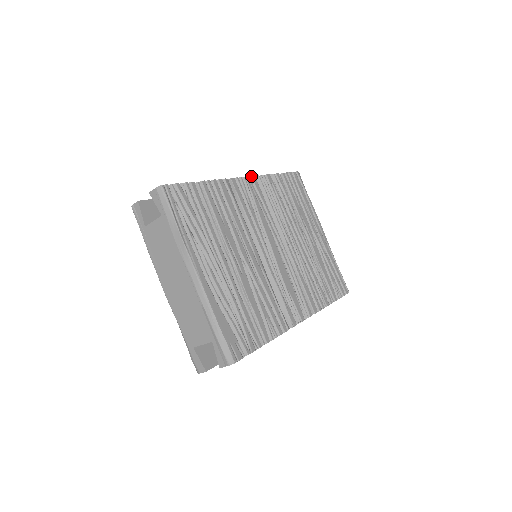
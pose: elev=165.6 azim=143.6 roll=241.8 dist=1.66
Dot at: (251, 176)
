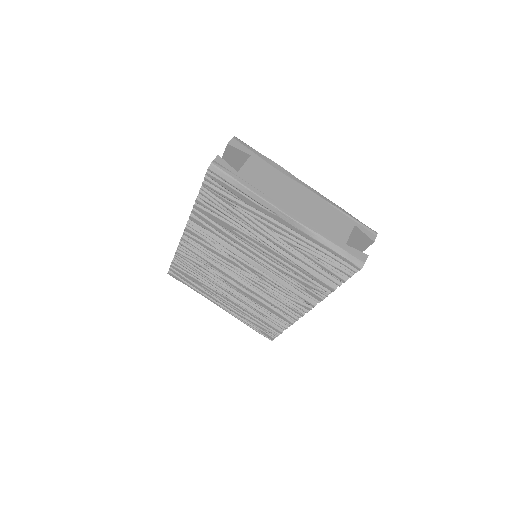
Dot at: occluded
